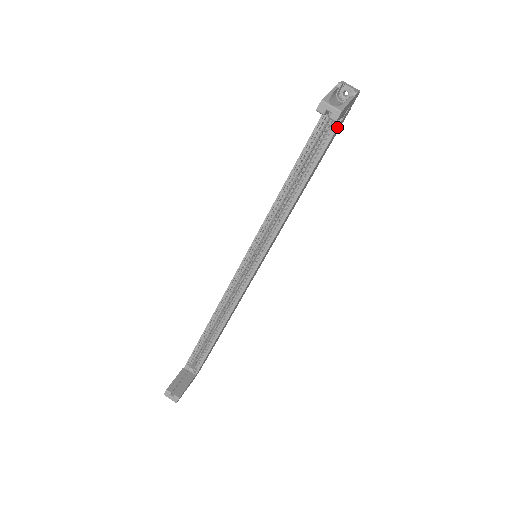
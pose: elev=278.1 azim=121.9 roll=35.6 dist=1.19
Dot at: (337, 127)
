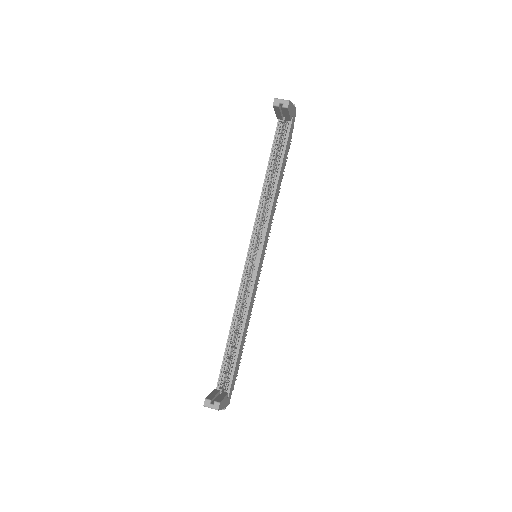
Dot at: (289, 132)
